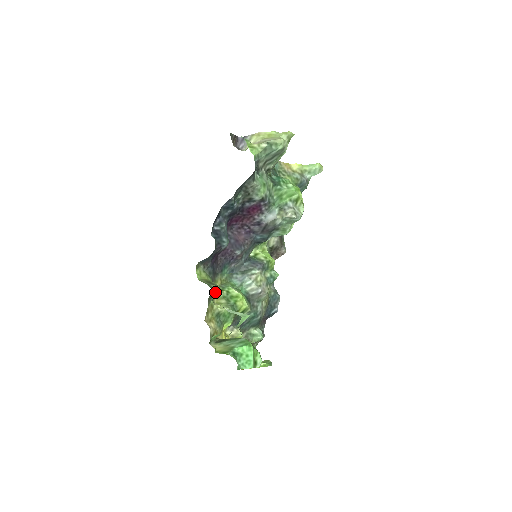
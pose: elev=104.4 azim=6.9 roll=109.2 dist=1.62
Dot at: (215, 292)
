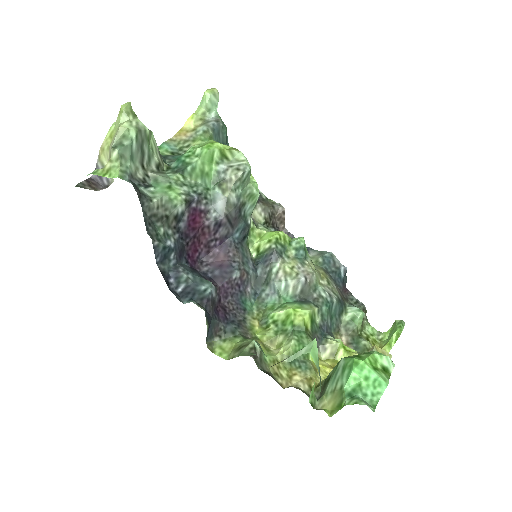
Dot at: (257, 350)
